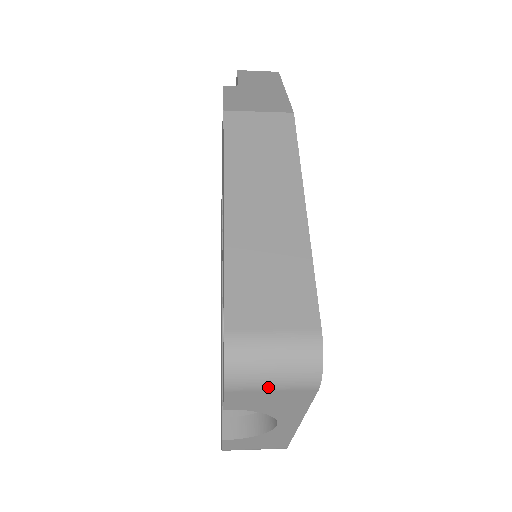
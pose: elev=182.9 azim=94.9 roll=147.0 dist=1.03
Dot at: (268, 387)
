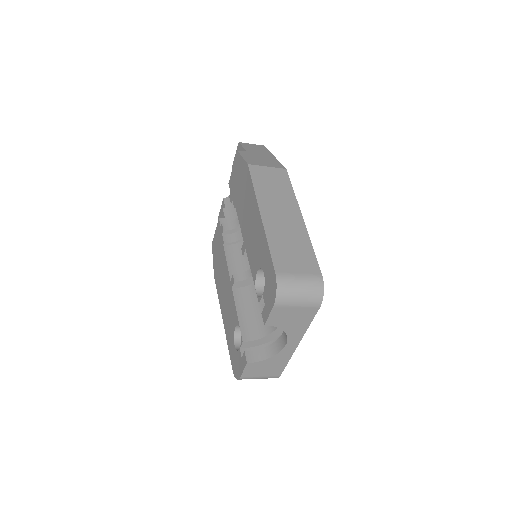
Dot at: (296, 304)
